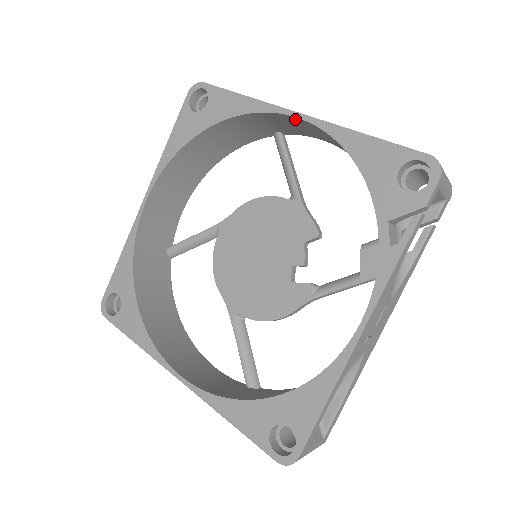
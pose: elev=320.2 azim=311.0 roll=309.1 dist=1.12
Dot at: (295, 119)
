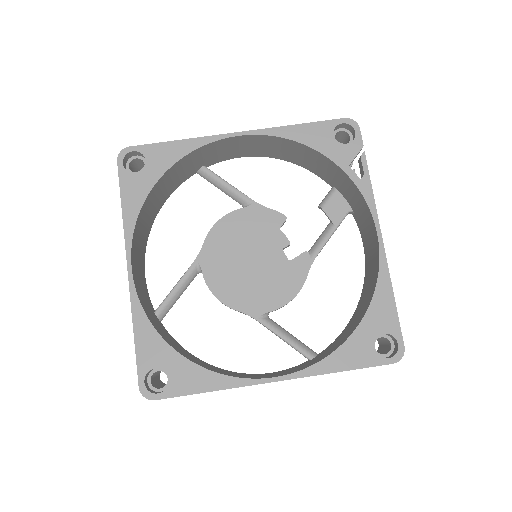
Dot at: (233, 140)
